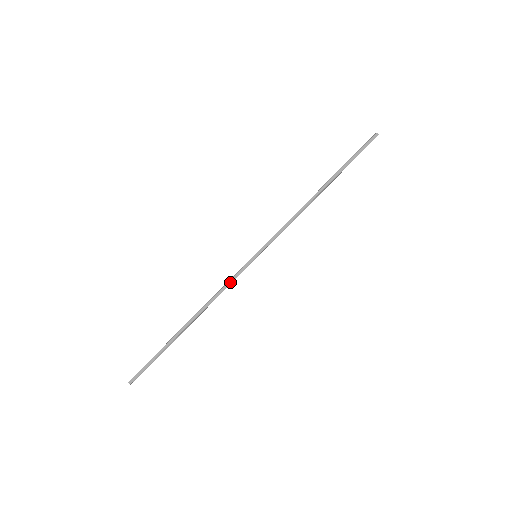
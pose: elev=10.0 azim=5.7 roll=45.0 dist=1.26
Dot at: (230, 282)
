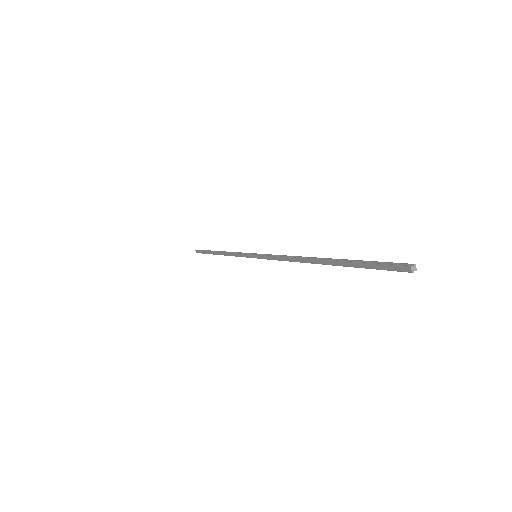
Dot at: (238, 256)
